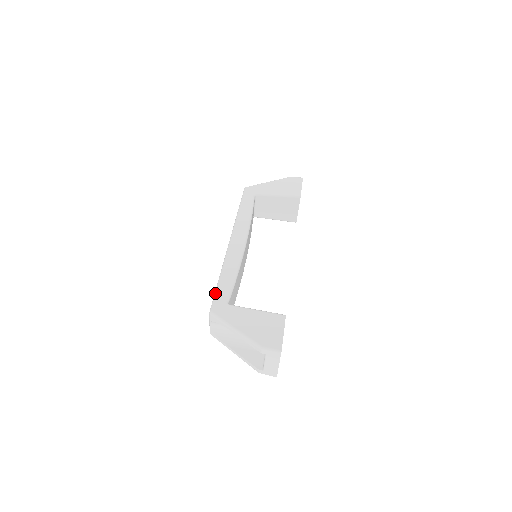
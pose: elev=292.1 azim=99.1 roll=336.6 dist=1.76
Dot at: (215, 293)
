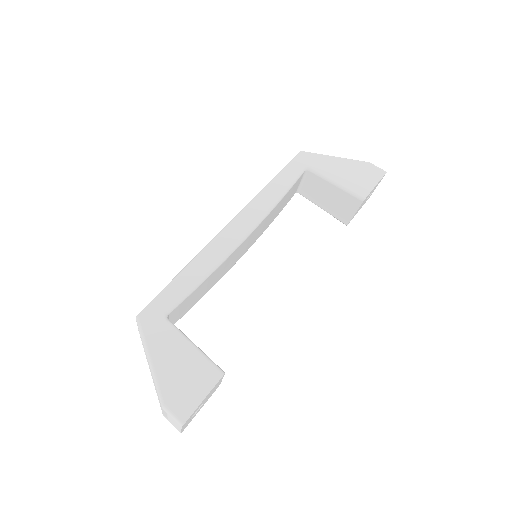
Dot at: (160, 292)
